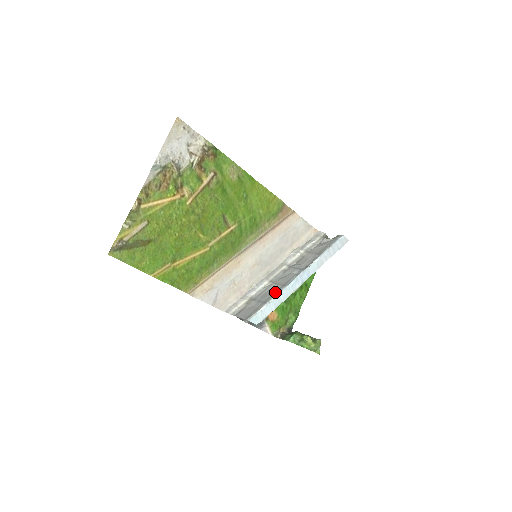
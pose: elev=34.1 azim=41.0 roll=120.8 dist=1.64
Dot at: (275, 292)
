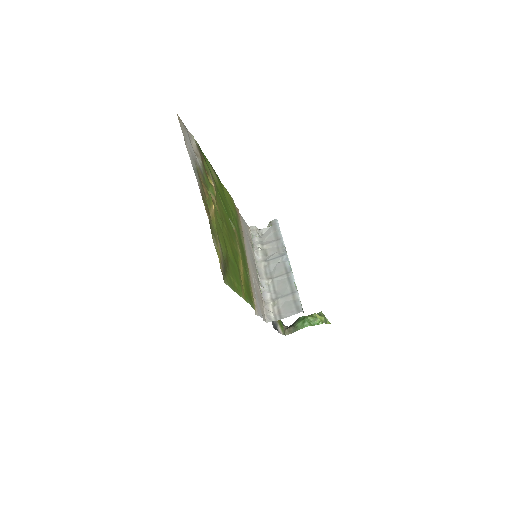
Dot at: (289, 281)
